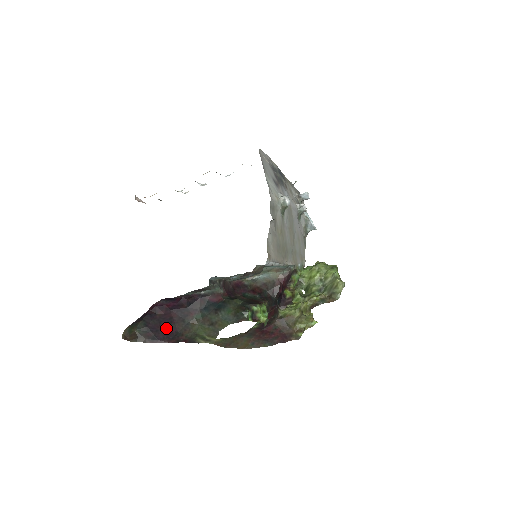
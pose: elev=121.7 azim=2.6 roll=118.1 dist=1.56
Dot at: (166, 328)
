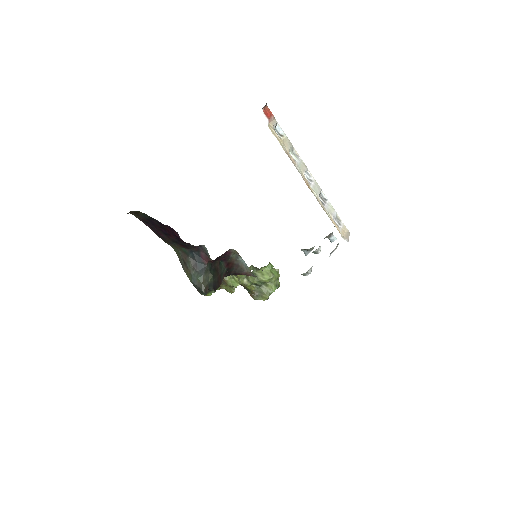
Dot at: (160, 231)
